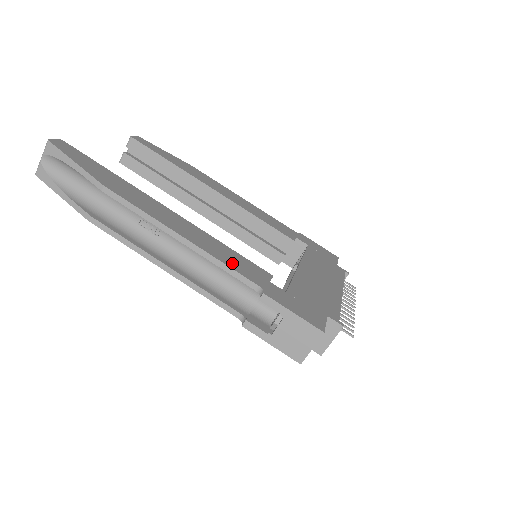
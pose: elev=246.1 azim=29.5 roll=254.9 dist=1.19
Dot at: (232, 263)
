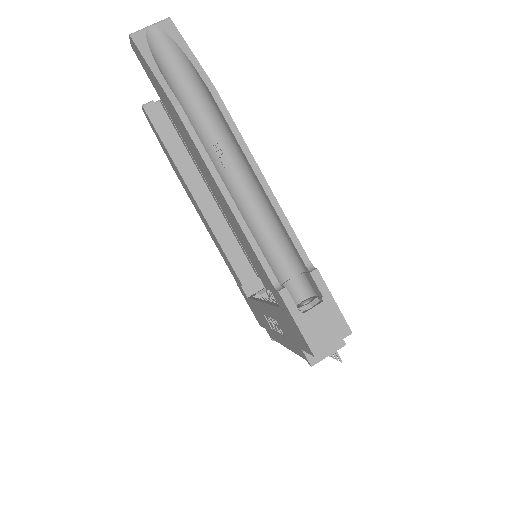
Dot at: occluded
